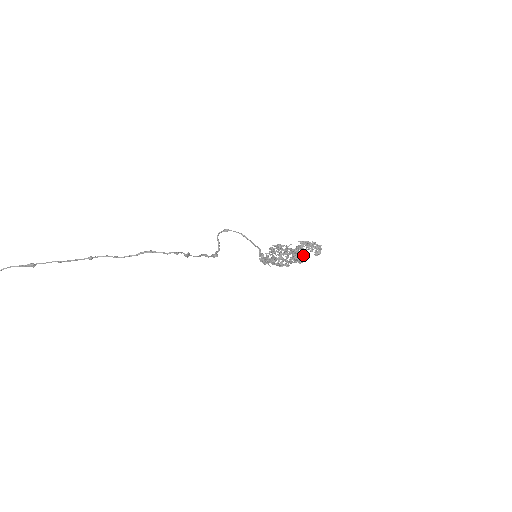
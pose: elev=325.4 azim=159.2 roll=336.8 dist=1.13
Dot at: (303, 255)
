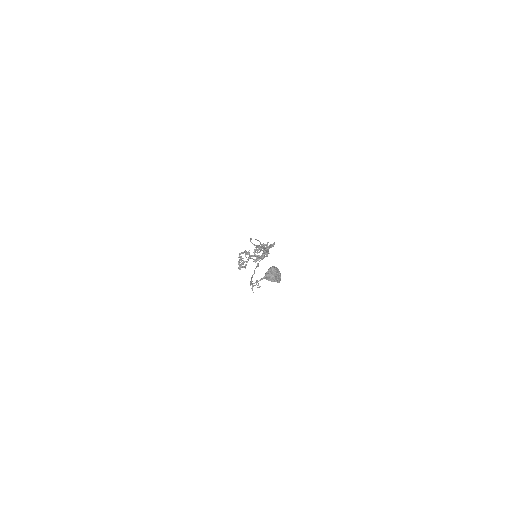
Dot at: occluded
